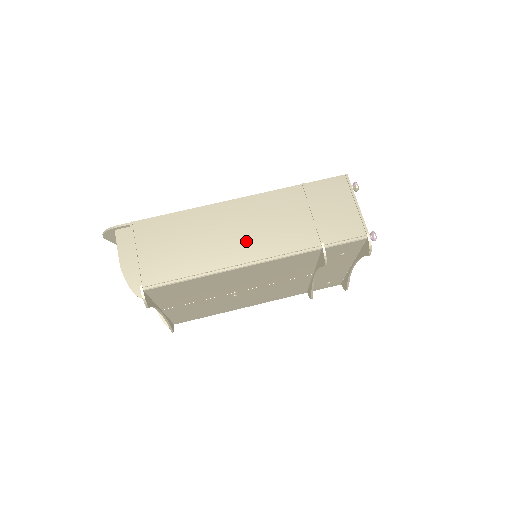
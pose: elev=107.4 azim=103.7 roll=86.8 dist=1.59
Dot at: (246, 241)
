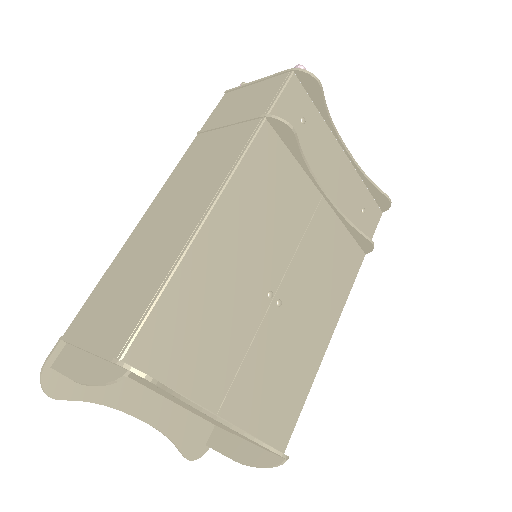
Dot at: (190, 201)
